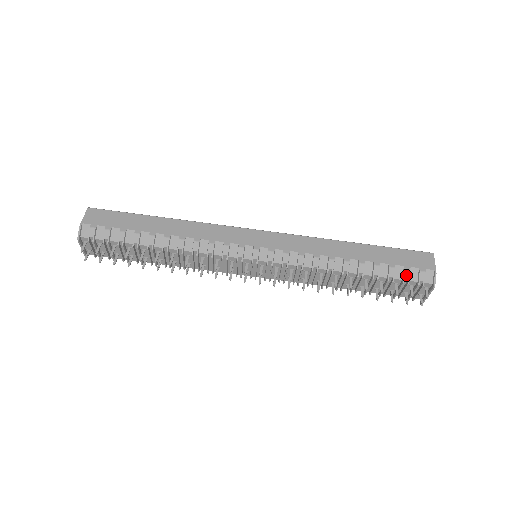
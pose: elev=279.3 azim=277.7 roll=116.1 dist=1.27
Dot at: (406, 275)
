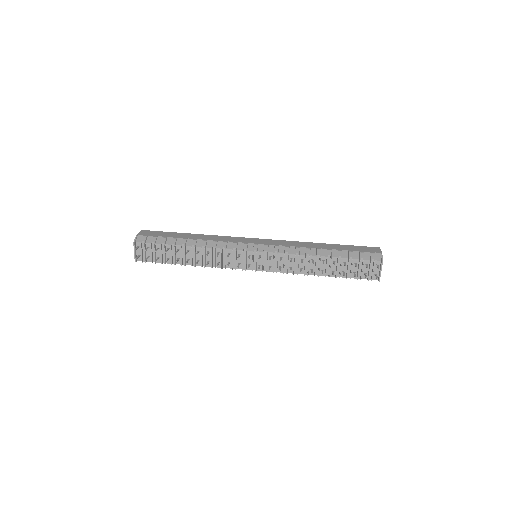
Dot at: (361, 255)
